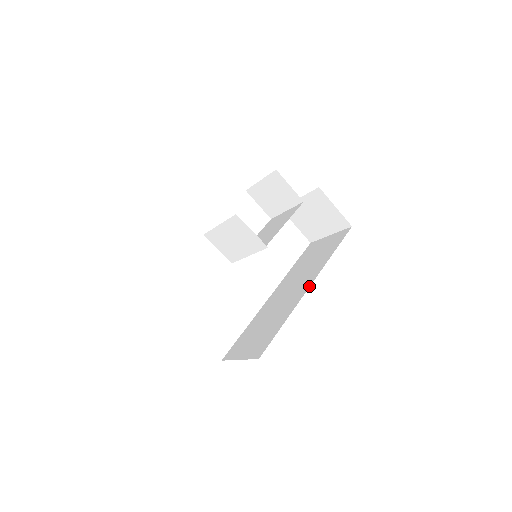
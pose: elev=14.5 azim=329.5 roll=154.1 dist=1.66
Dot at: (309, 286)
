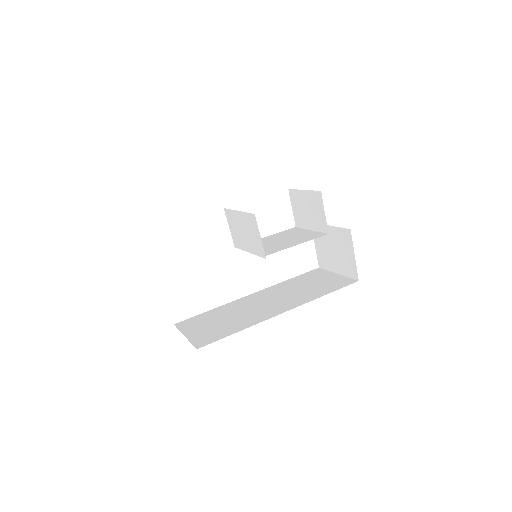
Dot at: (283, 312)
